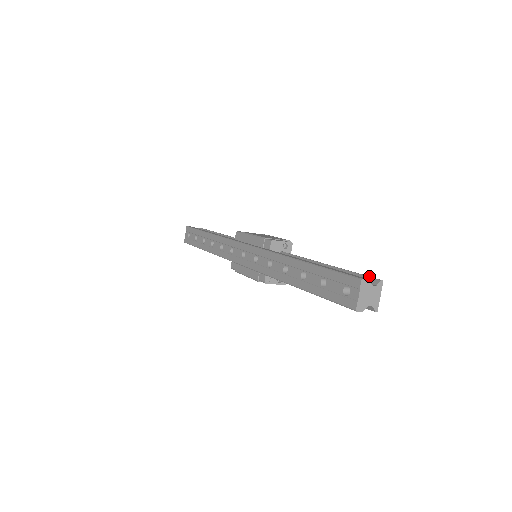
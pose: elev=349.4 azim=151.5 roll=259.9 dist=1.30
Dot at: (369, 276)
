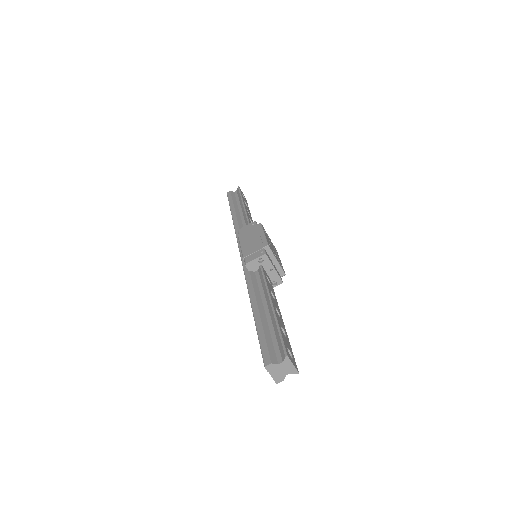
Dot at: (283, 344)
